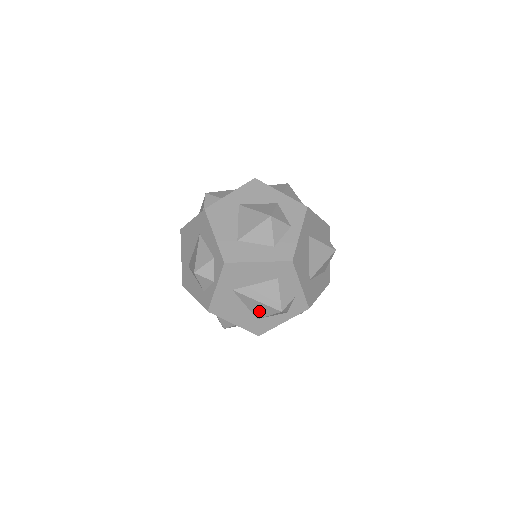
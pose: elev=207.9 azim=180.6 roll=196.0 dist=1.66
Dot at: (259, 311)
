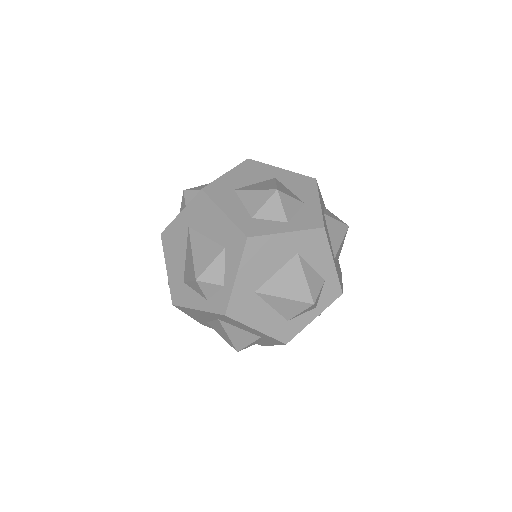
Dot at: (188, 270)
